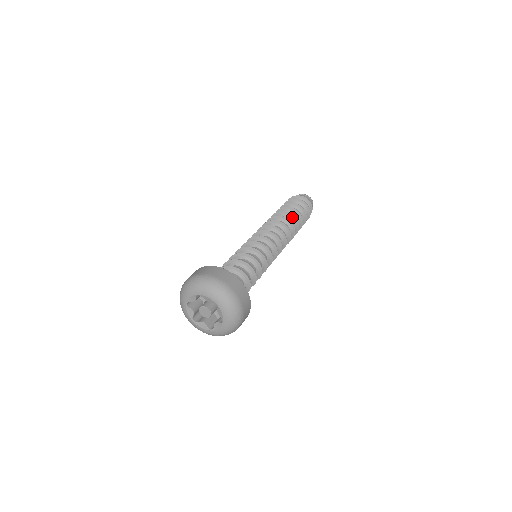
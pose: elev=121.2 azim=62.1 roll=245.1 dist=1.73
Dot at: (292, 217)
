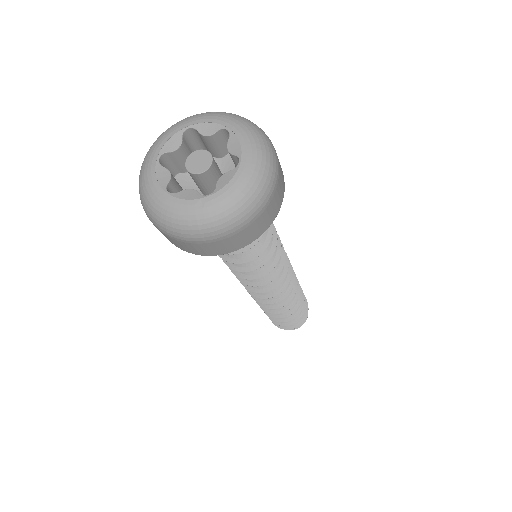
Dot at: occluded
